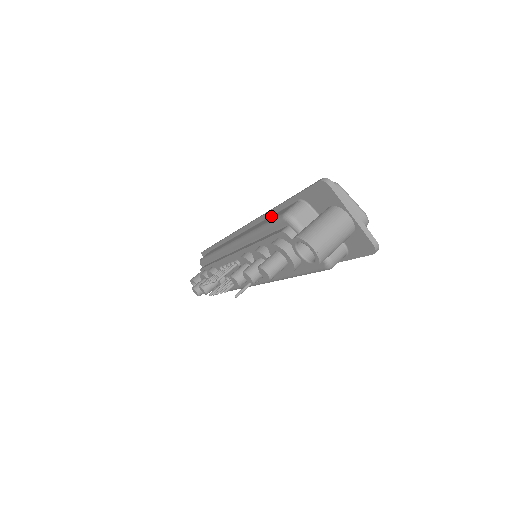
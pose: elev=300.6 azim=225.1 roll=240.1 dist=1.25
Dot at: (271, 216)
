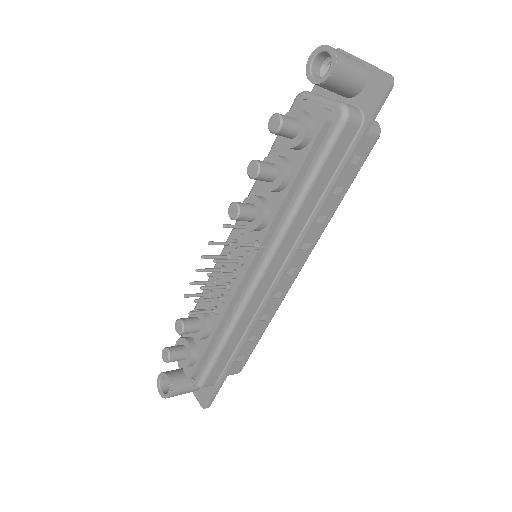
Dot at: occluded
